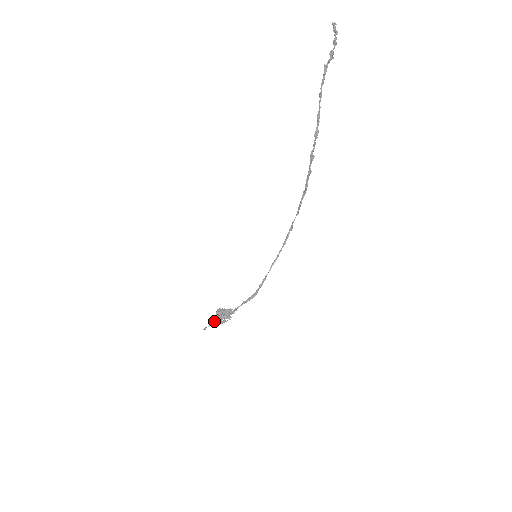
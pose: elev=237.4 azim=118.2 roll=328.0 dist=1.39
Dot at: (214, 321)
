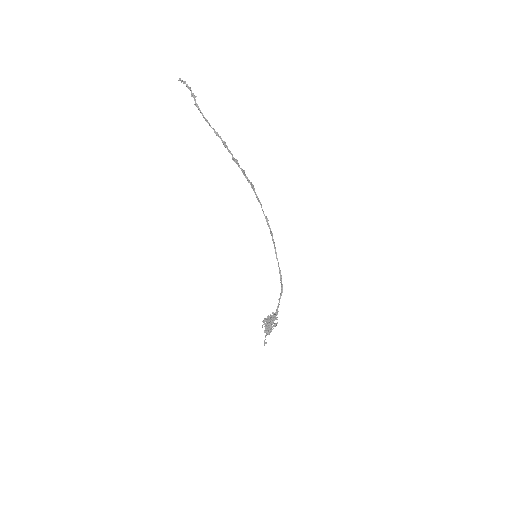
Dot at: (267, 331)
